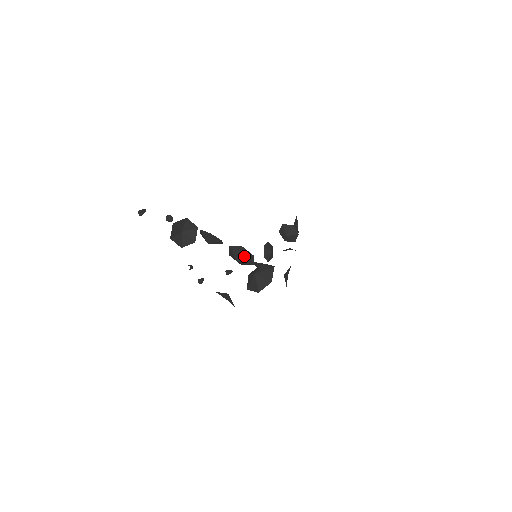
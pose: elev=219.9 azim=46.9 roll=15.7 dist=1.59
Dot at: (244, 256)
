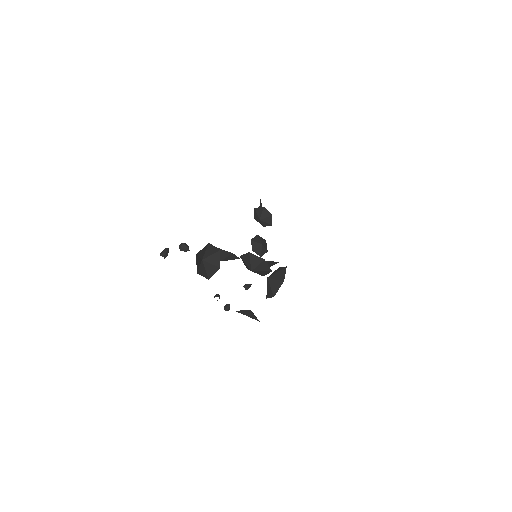
Dot at: (255, 263)
